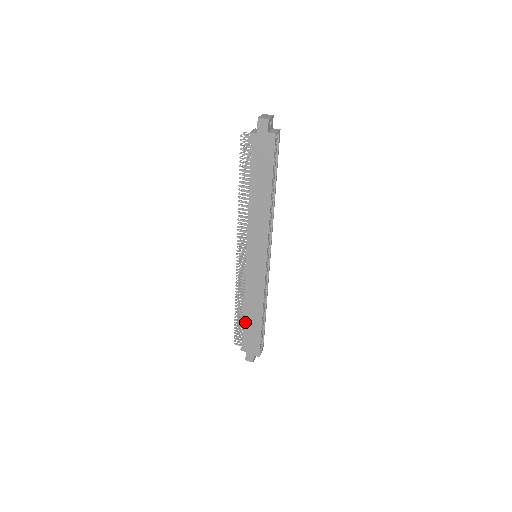
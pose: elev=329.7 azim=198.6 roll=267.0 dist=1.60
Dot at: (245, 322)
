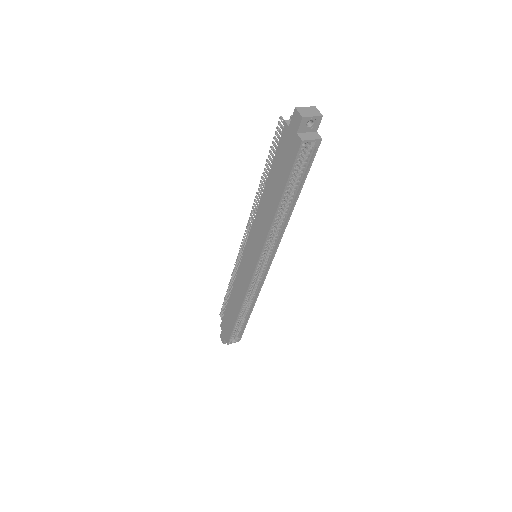
Dot at: (228, 306)
